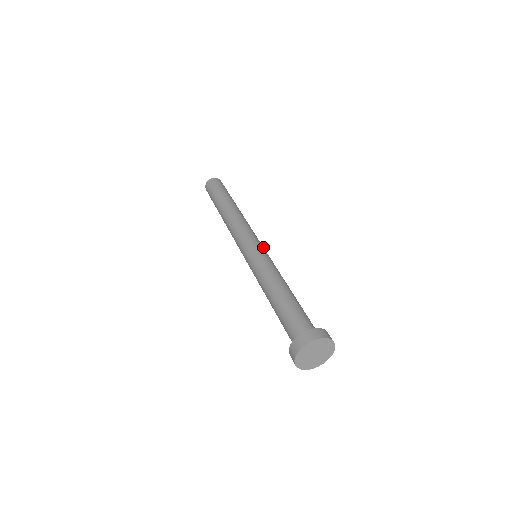
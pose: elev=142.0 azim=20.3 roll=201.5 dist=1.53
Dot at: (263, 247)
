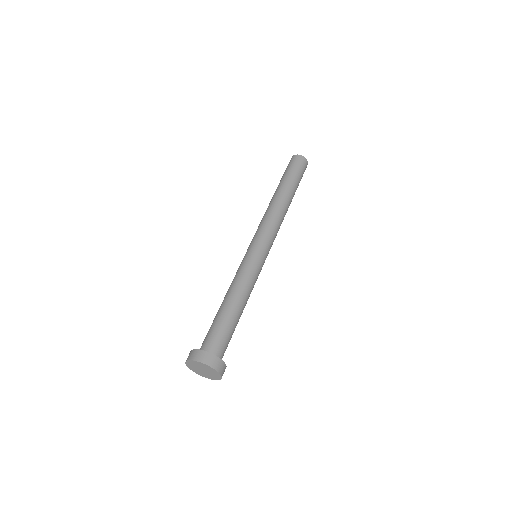
Dot at: (261, 249)
